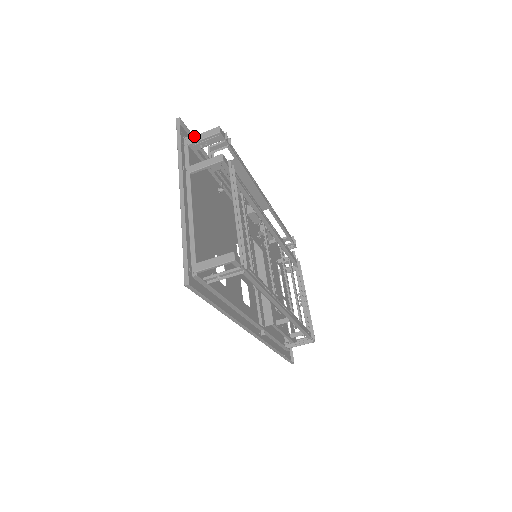
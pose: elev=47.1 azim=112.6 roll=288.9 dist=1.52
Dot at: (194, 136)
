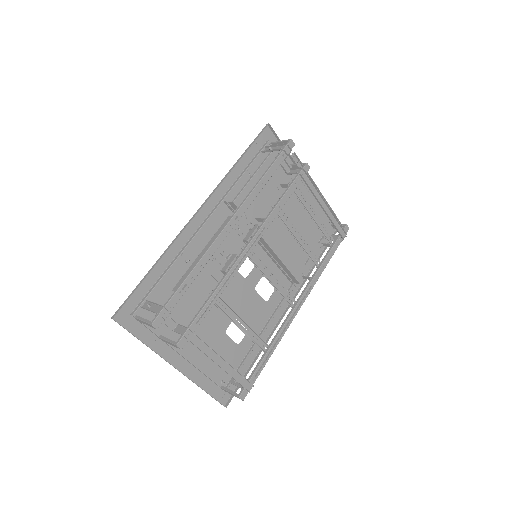
Dot at: (138, 320)
